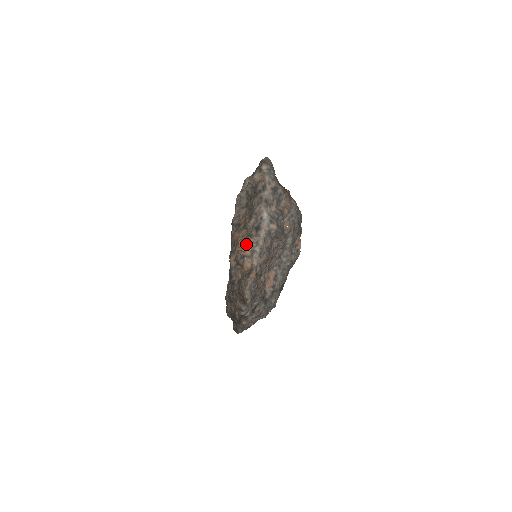
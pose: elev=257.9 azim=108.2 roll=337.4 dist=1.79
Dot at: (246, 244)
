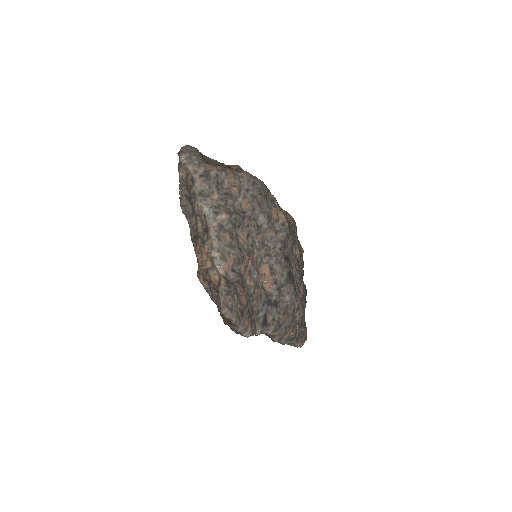
Dot at: (203, 255)
